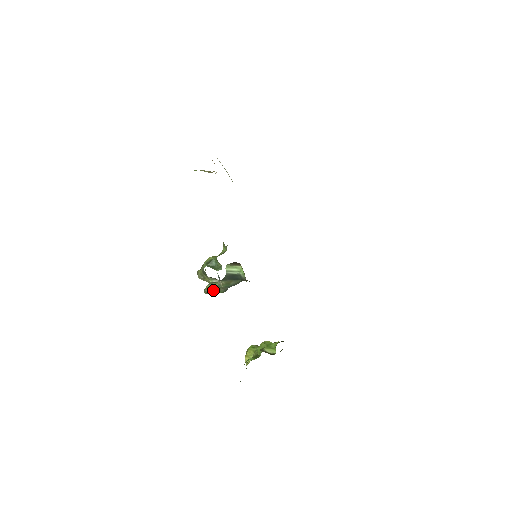
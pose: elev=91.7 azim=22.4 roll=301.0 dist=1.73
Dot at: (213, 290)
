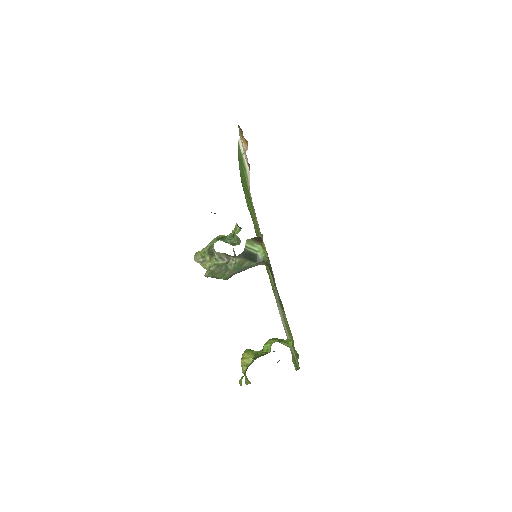
Dot at: (219, 271)
